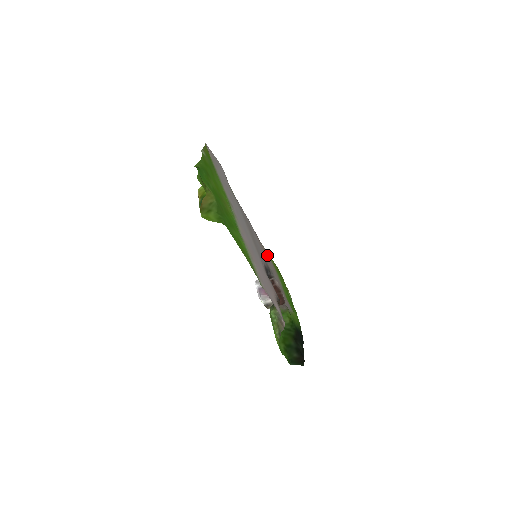
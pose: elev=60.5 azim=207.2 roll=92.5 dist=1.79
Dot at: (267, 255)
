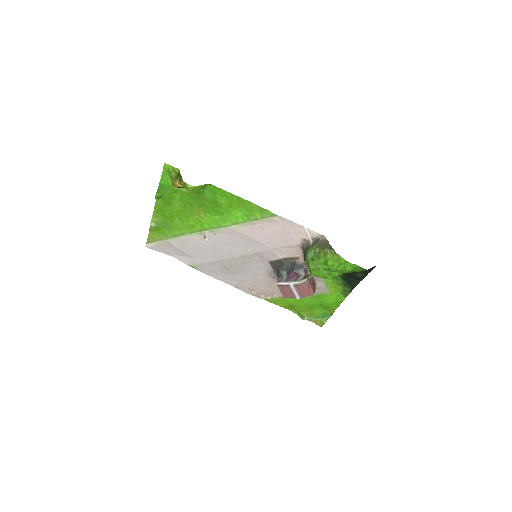
Dot at: (266, 295)
